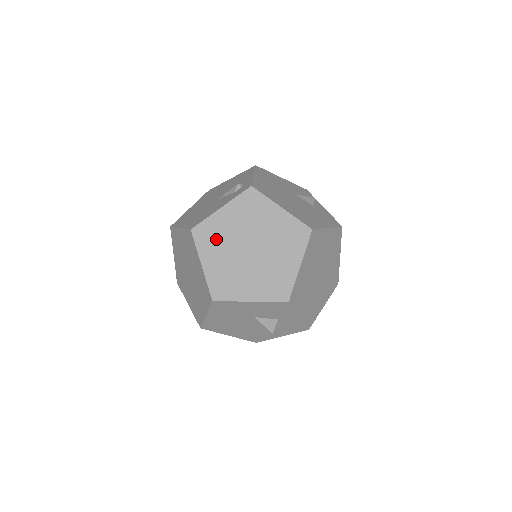
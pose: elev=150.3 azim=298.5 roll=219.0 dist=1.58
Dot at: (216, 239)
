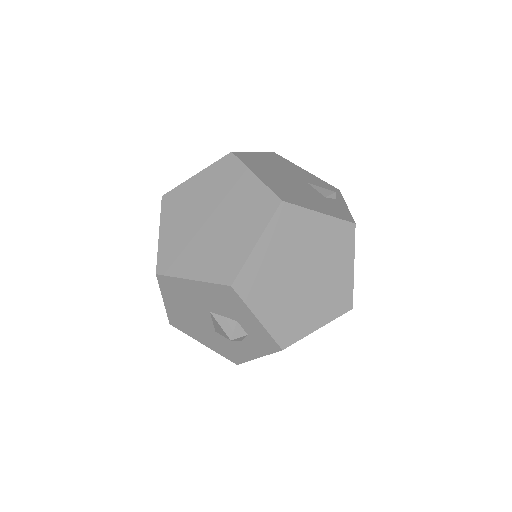
Dot at: (181, 207)
